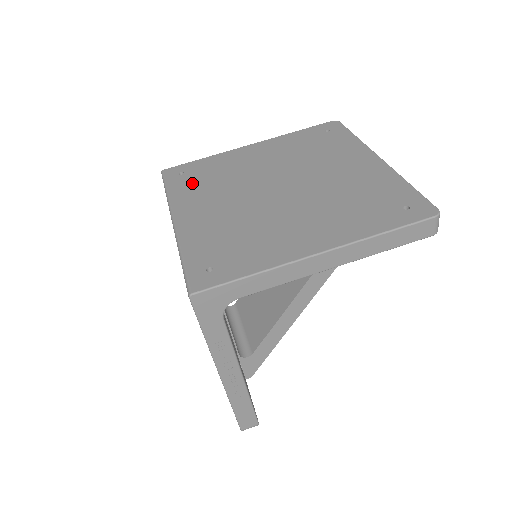
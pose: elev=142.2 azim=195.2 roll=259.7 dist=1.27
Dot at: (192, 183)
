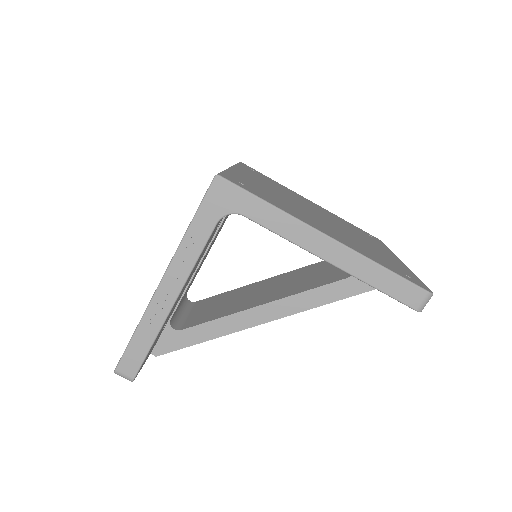
Dot at: (258, 175)
